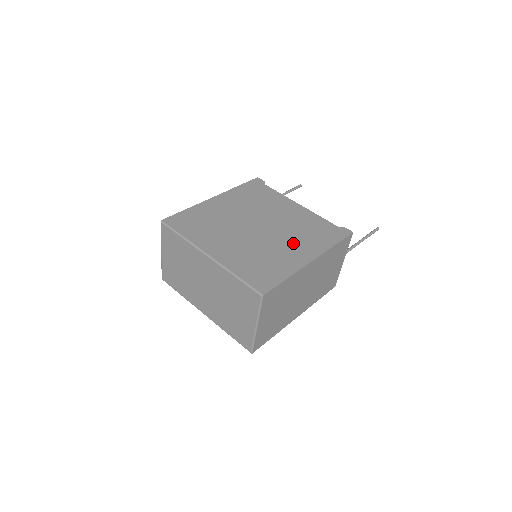
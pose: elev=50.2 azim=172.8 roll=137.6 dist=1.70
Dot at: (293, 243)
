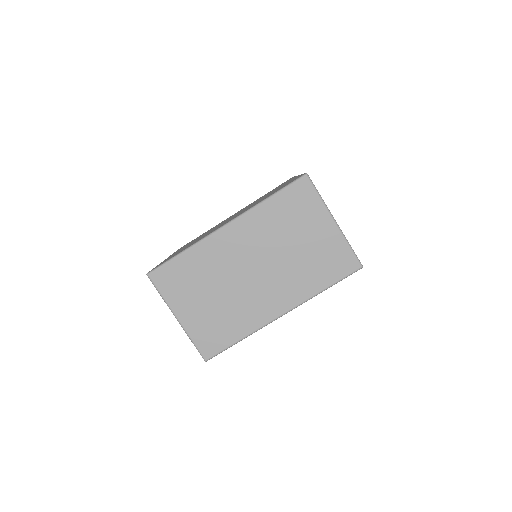
Dot at: occluded
